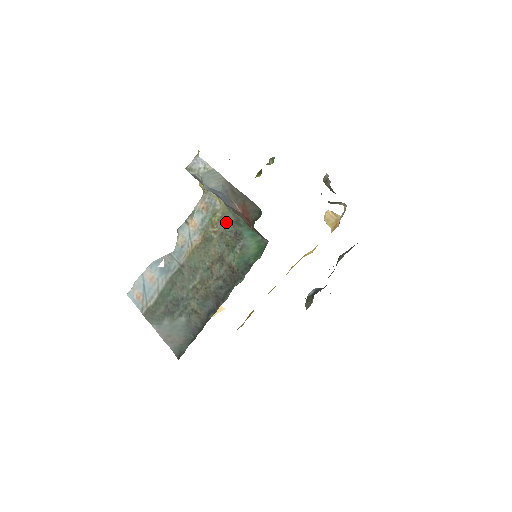
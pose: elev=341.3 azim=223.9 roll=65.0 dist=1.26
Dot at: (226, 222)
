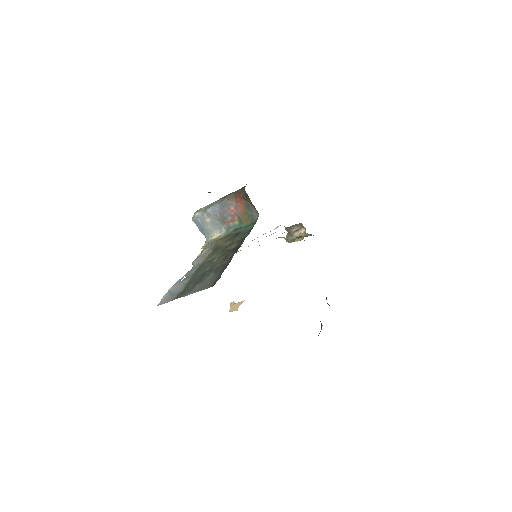
Dot at: (227, 237)
